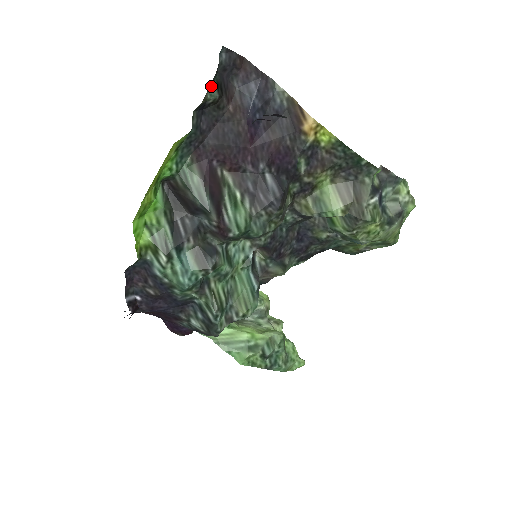
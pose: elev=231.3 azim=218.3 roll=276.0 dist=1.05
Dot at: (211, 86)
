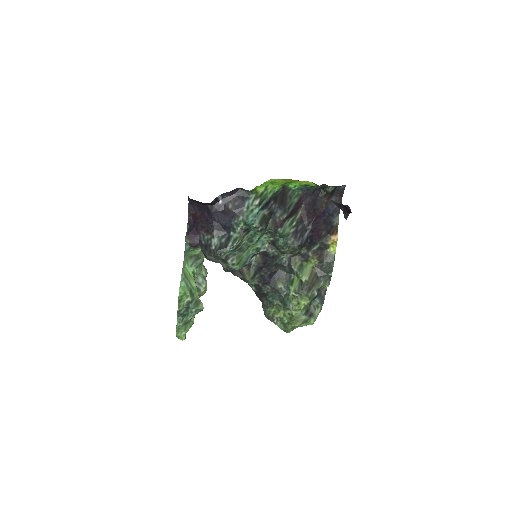
Dot at: (334, 187)
